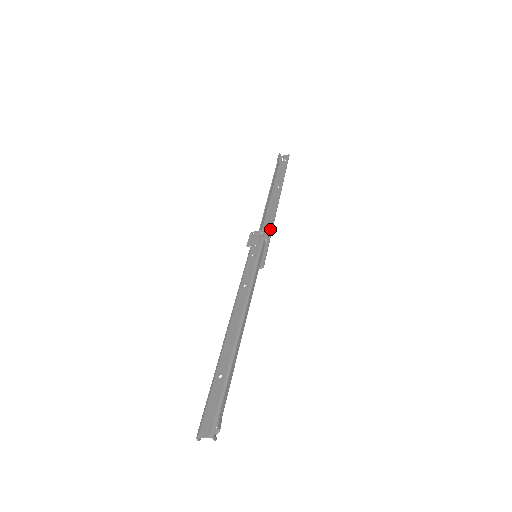
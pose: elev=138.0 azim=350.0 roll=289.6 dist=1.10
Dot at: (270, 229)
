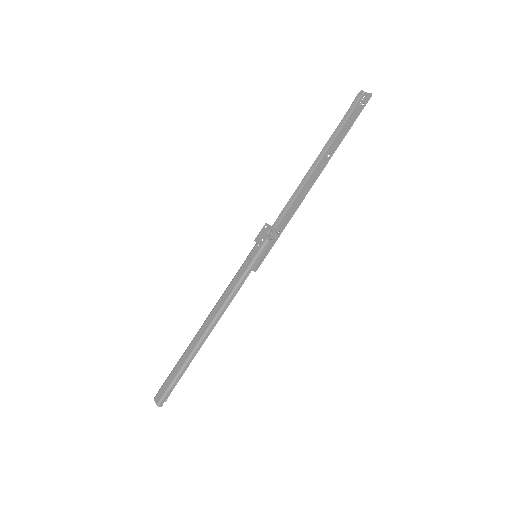
Dot at: (285, 223)
